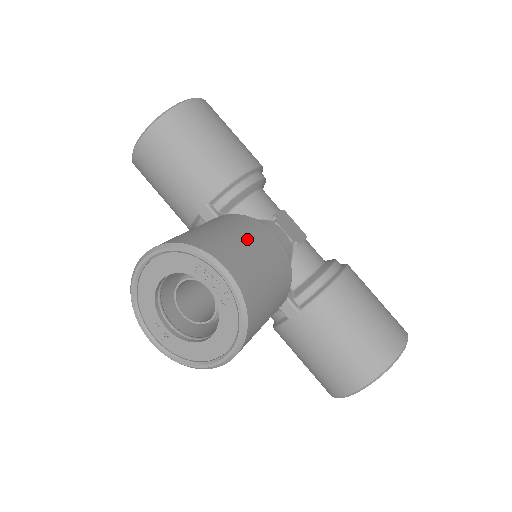
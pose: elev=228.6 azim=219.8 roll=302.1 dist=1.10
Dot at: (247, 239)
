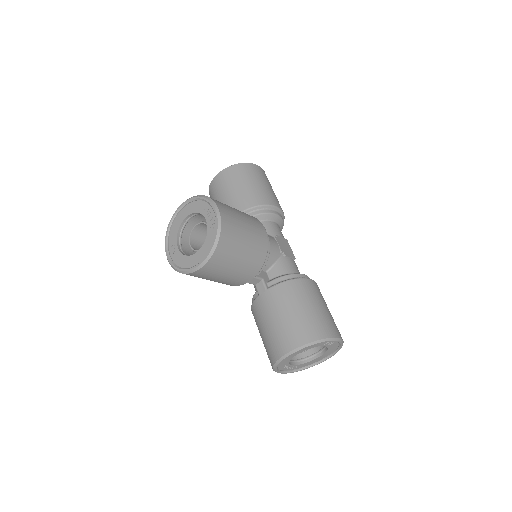
Dot at: (243, 215)
